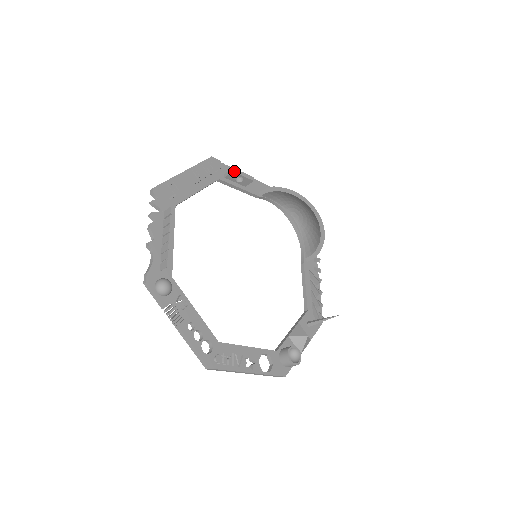
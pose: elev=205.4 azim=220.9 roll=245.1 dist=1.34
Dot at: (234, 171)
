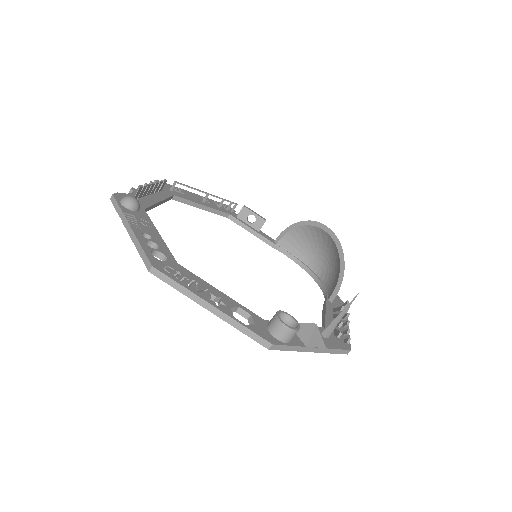
Dot at: (245, 206)
